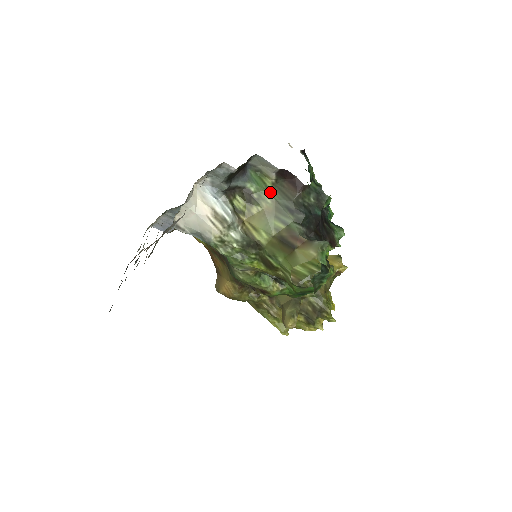
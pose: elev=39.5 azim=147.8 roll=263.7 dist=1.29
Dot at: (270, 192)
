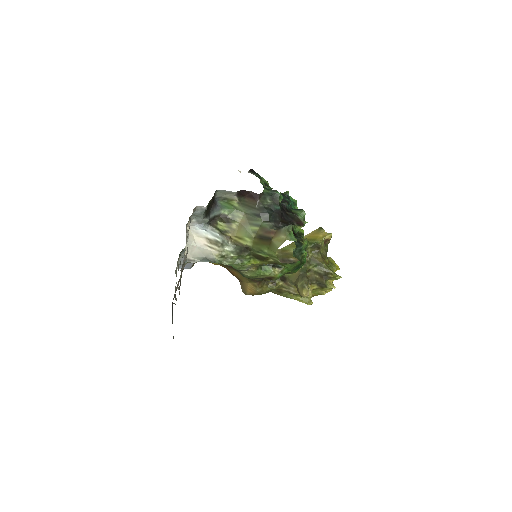
Dot at: (239, 209)
